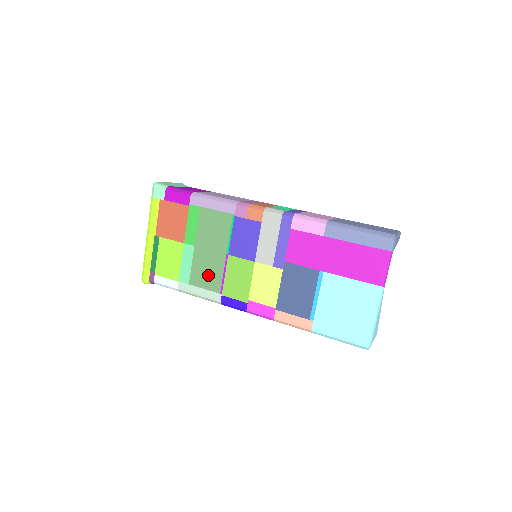
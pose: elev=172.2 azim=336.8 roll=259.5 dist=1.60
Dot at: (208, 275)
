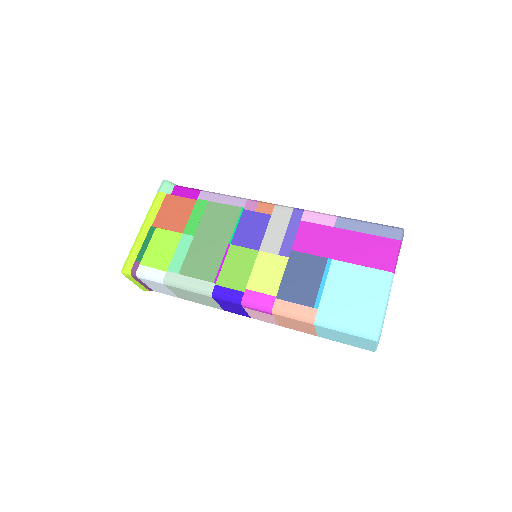
Dot at: (203, 264)
